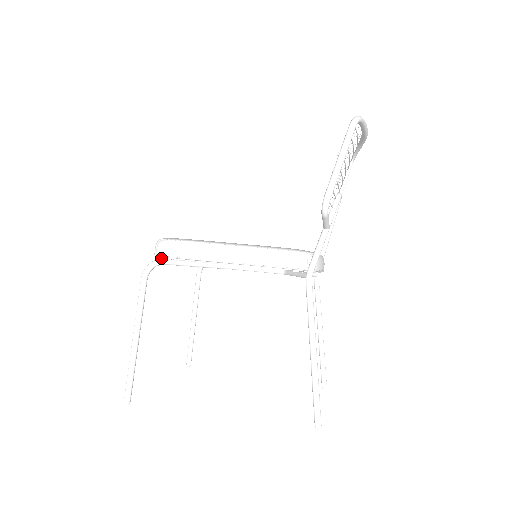
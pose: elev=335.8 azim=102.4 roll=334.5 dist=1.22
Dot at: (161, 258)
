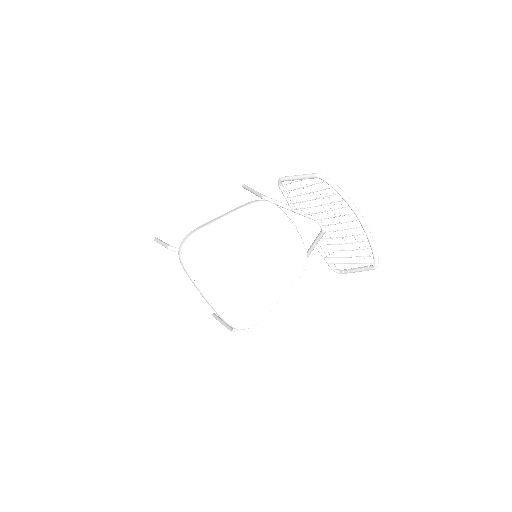
Dot at: occluded
